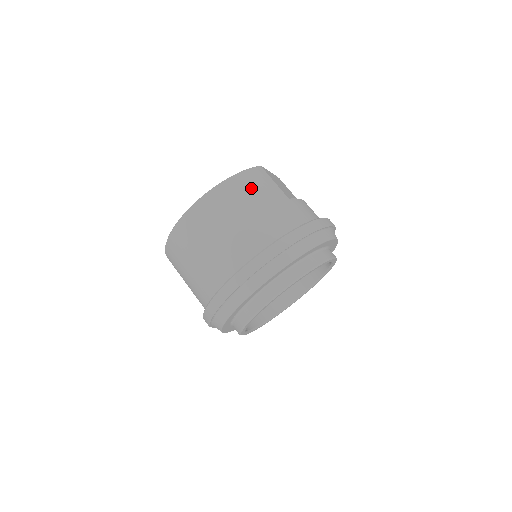
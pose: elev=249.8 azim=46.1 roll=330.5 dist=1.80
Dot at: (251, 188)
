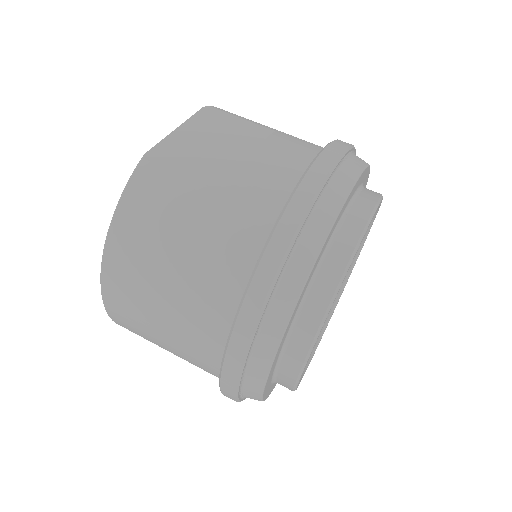
Dot at: (148, 228)
